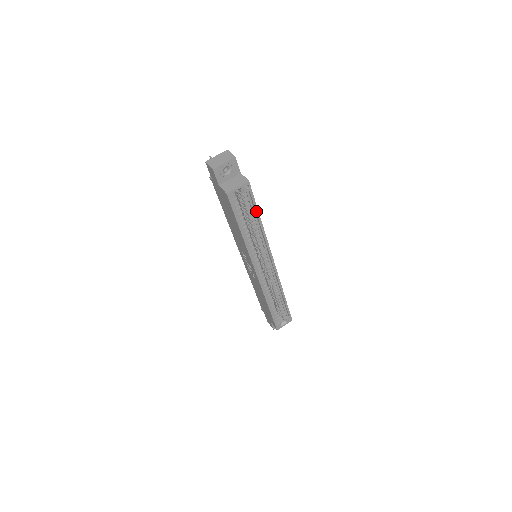
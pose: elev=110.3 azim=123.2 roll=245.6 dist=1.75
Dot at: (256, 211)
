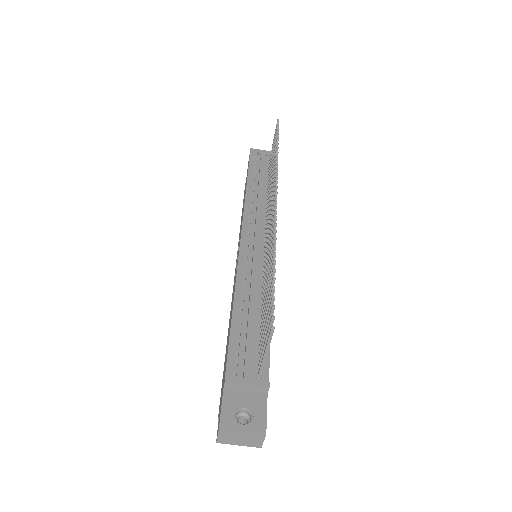
Dot at: occluded
